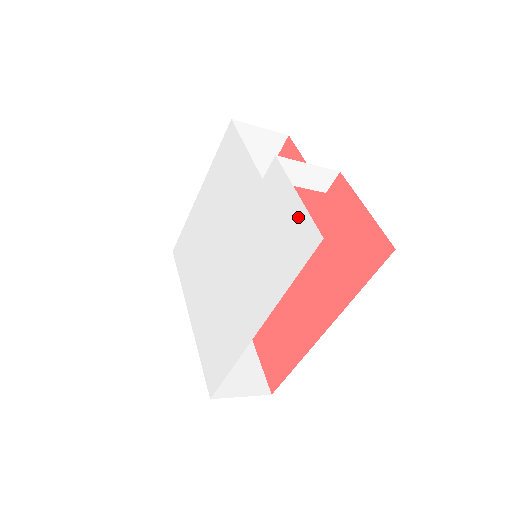
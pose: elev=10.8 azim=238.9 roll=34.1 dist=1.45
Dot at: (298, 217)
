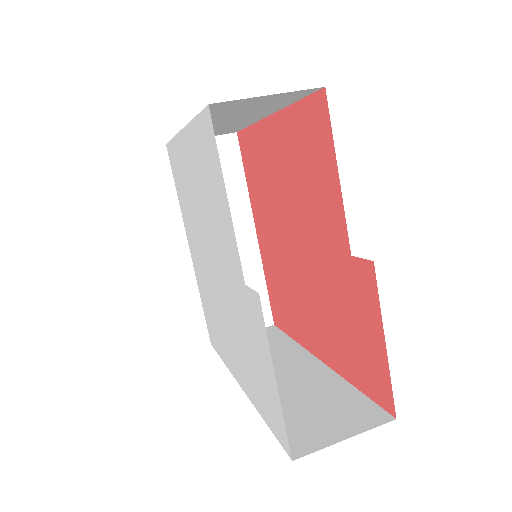
Dot at: (274, 399)
